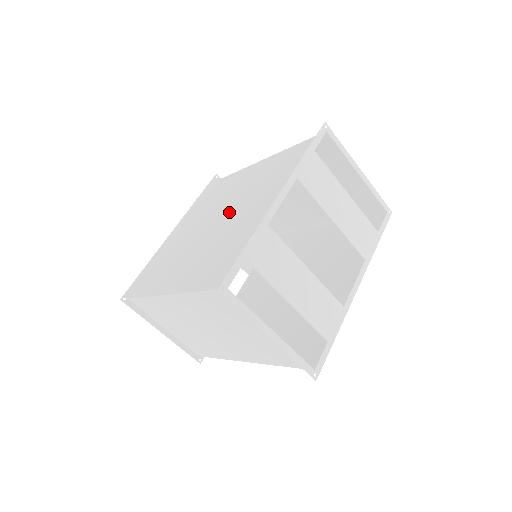
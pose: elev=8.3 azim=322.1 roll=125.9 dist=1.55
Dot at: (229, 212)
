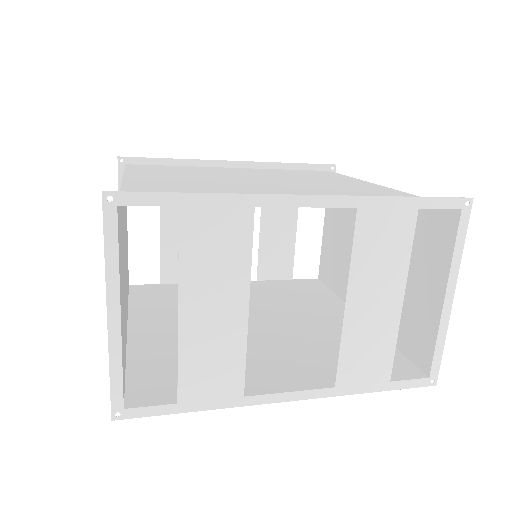
Dot at: (276, 183)
